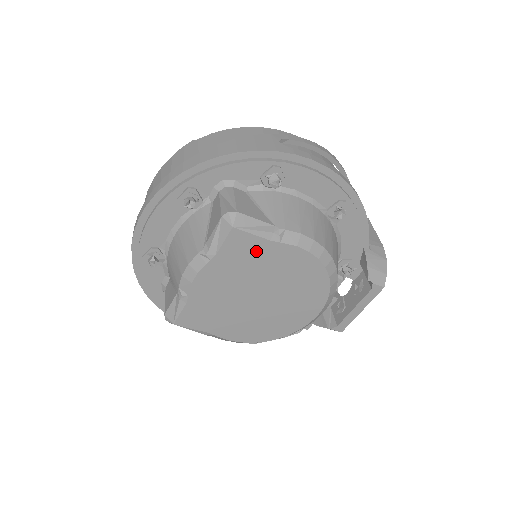
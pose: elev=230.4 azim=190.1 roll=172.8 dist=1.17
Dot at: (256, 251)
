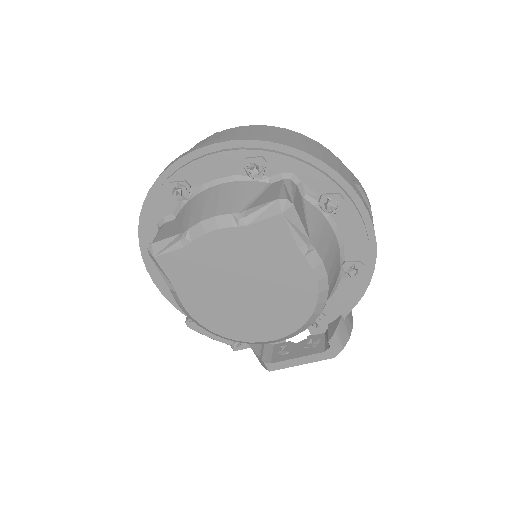
Dot at: (280, 248)
